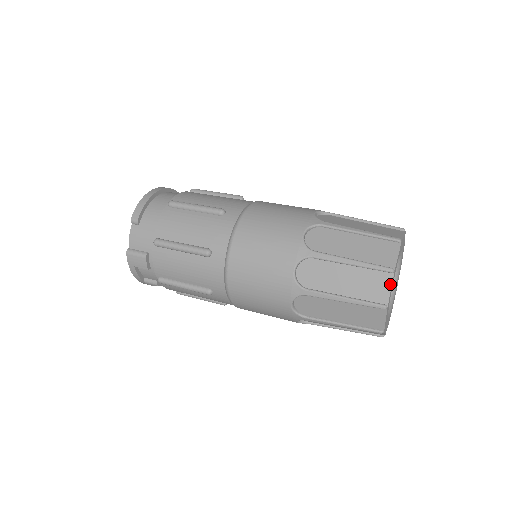
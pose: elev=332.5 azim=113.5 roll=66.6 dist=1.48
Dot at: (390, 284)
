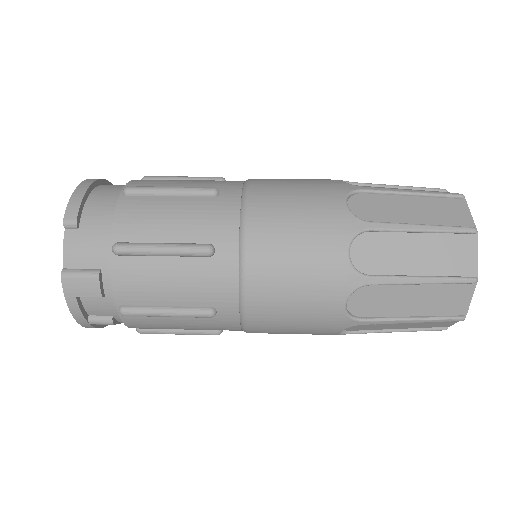
Dot at: (475, 249)
